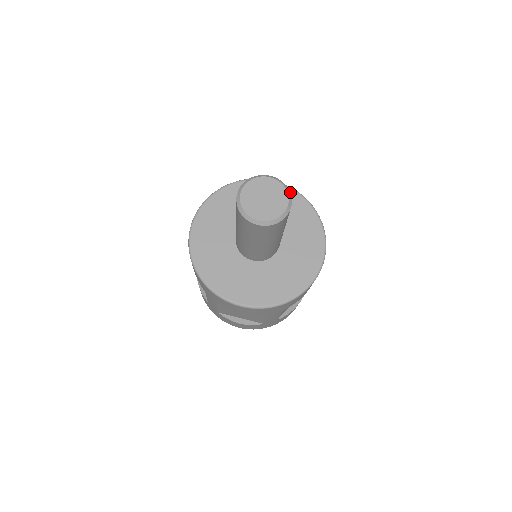
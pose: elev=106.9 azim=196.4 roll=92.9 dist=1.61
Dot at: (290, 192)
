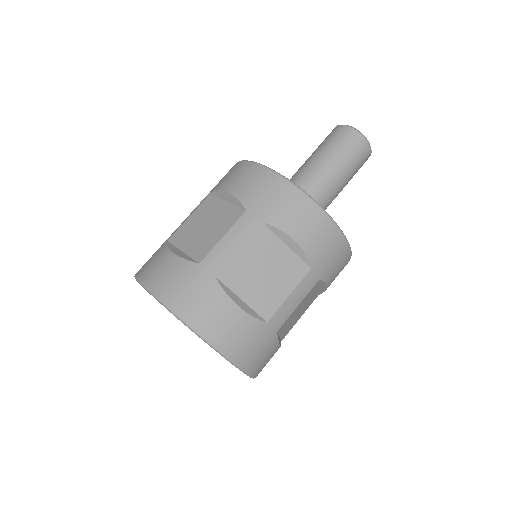
Dot at: occluded
